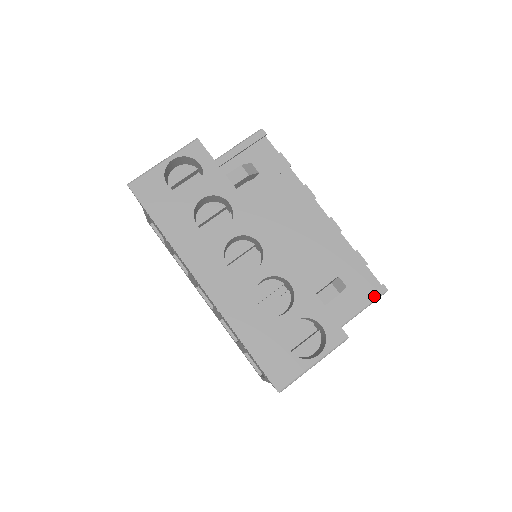
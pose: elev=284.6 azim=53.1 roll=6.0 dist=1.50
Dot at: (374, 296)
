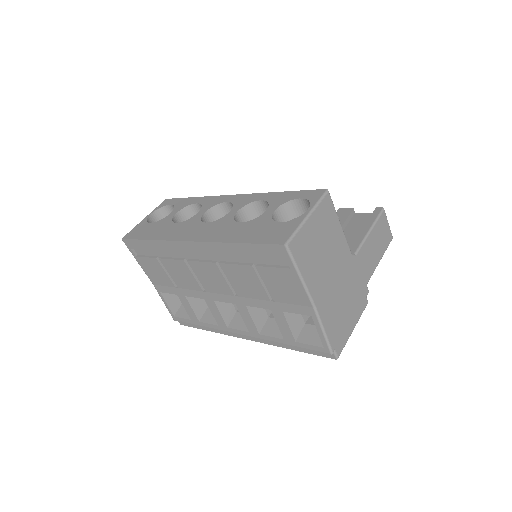
Dot at: (374, 217)
